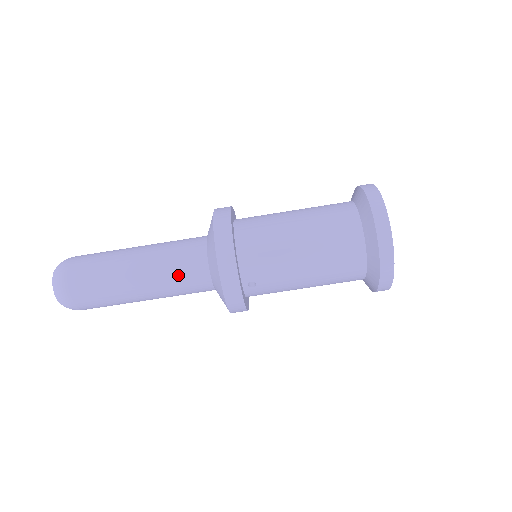
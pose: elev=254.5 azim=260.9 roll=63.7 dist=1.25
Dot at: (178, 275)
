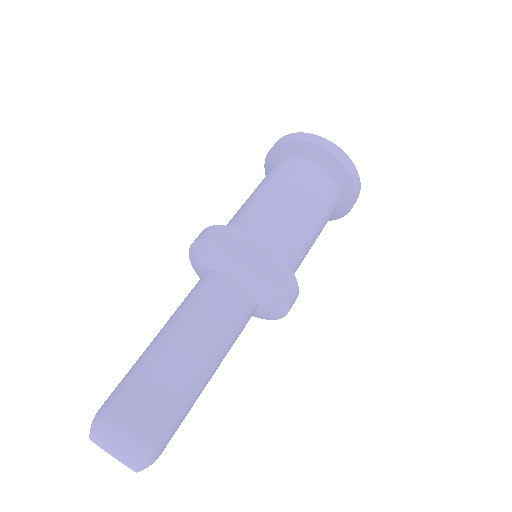
Dot at: (226, 314)
